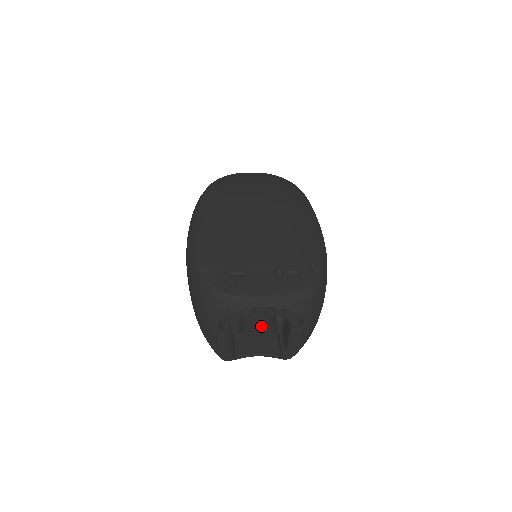
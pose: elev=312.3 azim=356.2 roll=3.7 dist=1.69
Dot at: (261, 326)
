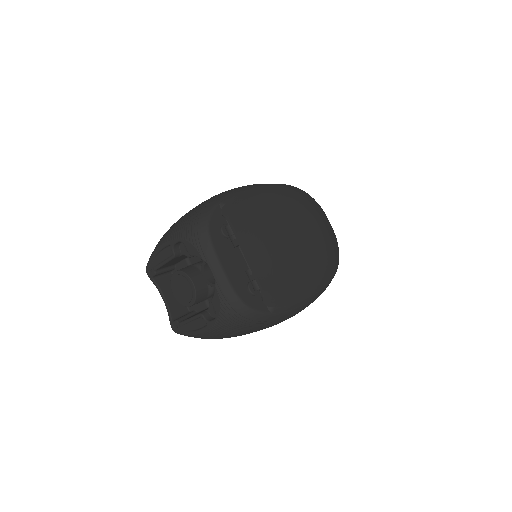
Dot at: (193, 285)
